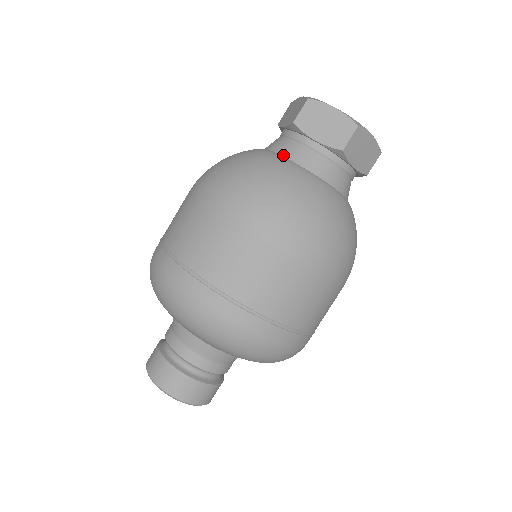
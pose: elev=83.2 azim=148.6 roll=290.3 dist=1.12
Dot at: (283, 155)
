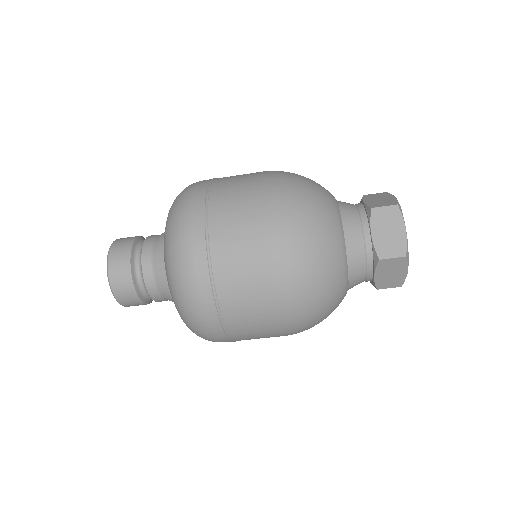
Dot at: (349, 268)
